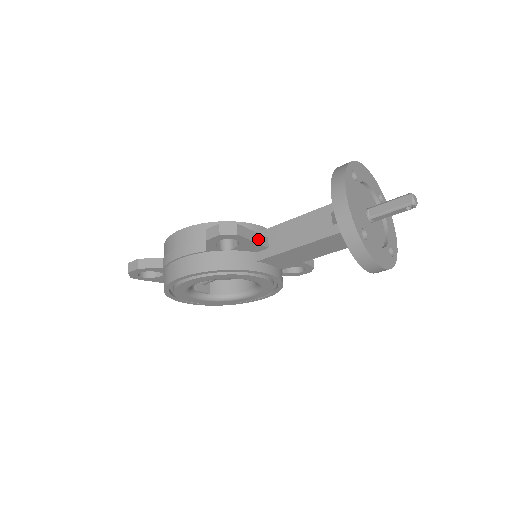
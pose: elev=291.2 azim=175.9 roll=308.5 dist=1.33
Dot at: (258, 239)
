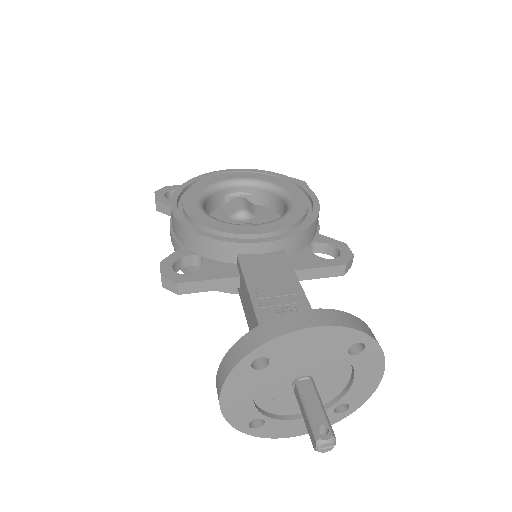
Dot at: (219, 285)
